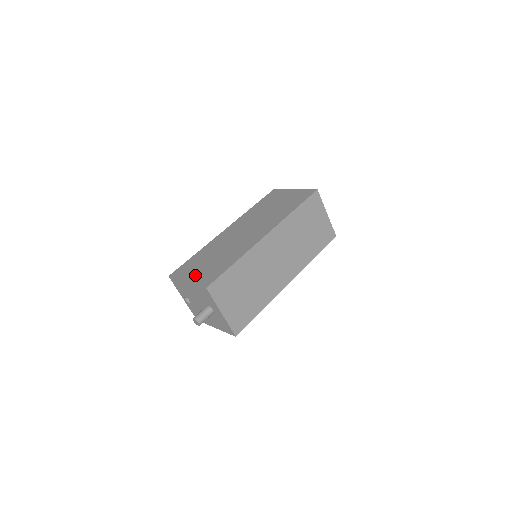
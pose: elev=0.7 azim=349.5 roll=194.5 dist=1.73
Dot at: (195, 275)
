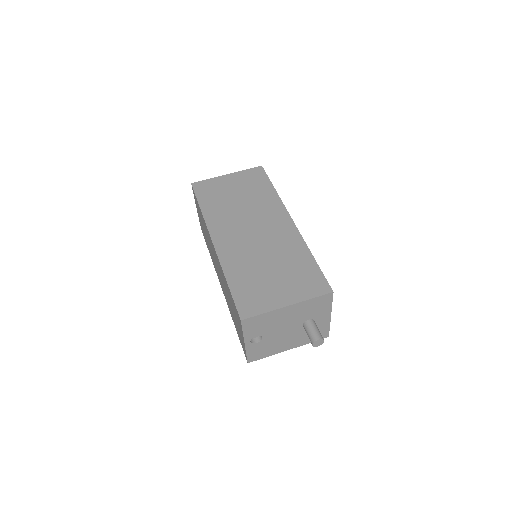
Dot at: (286, 294)
